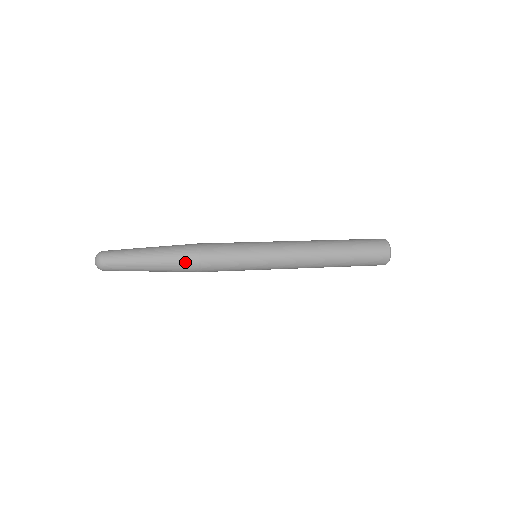
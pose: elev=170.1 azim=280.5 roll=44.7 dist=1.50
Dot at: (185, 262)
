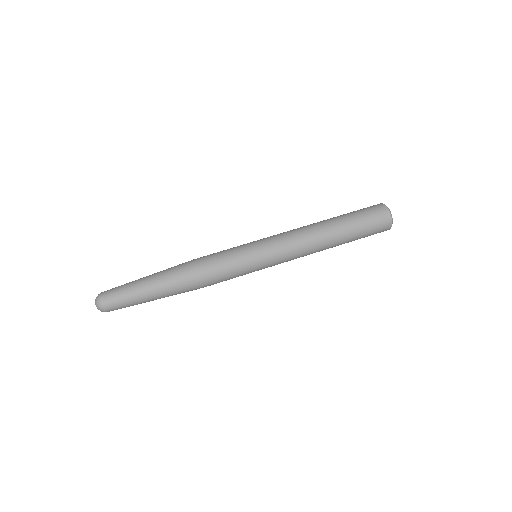
Dot at: (186, 283)
